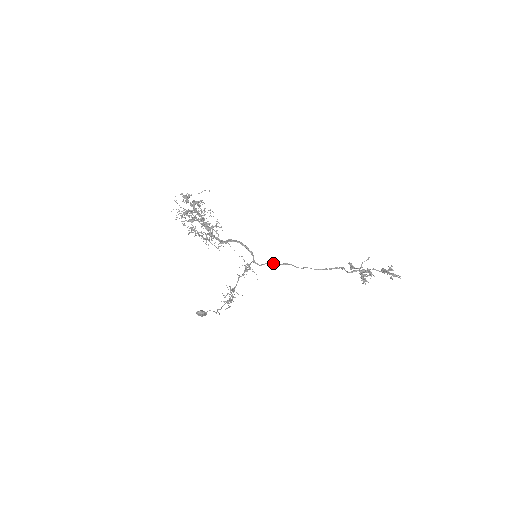
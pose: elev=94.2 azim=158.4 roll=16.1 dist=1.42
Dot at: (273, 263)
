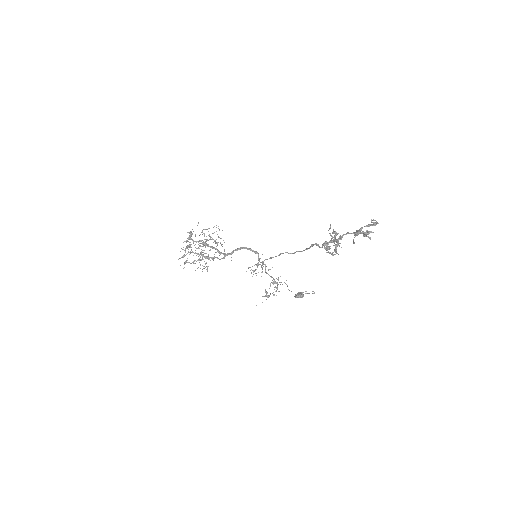
Dot at: occluded
